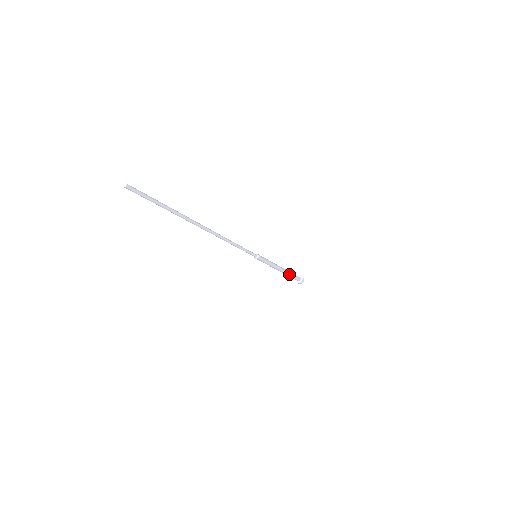
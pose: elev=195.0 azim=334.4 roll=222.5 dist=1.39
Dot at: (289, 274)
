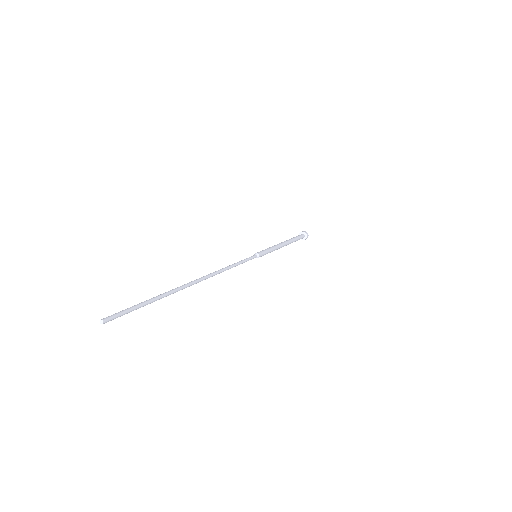
Dot at: (293, 241)
